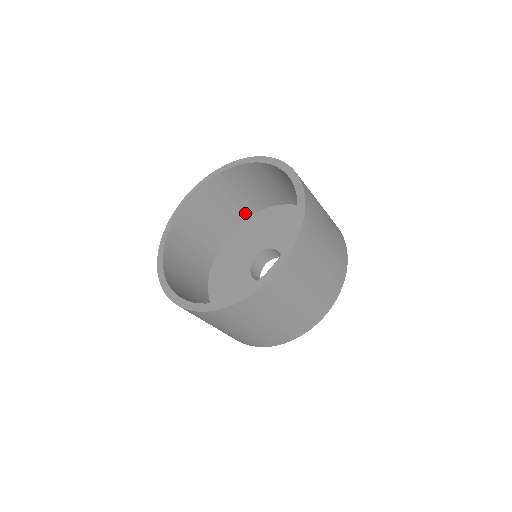
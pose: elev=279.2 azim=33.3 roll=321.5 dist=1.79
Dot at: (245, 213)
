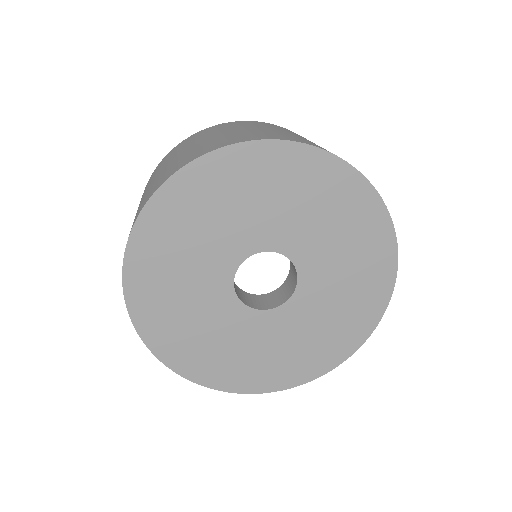
Dot at: occluded
